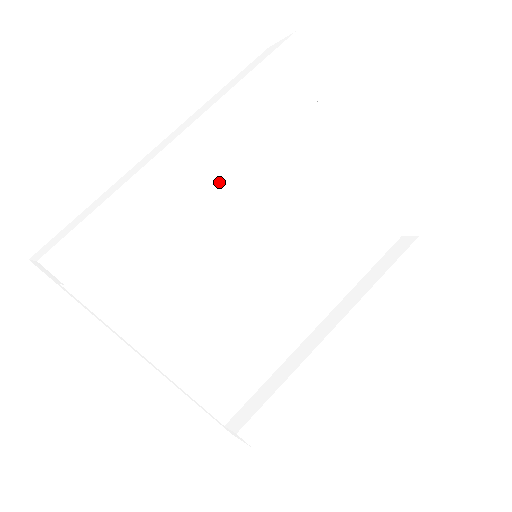
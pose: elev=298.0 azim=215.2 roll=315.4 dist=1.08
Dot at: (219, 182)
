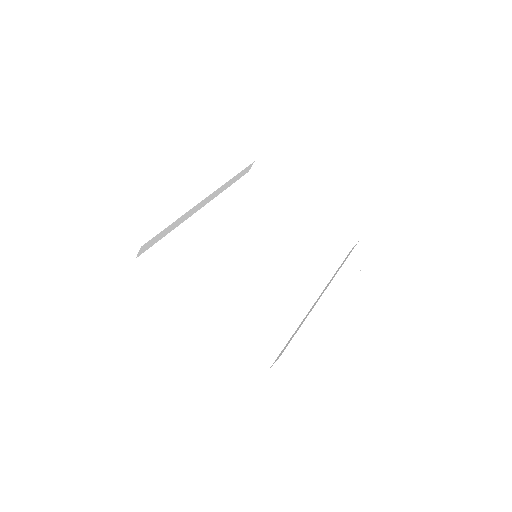
Dot at: (221, 216)
